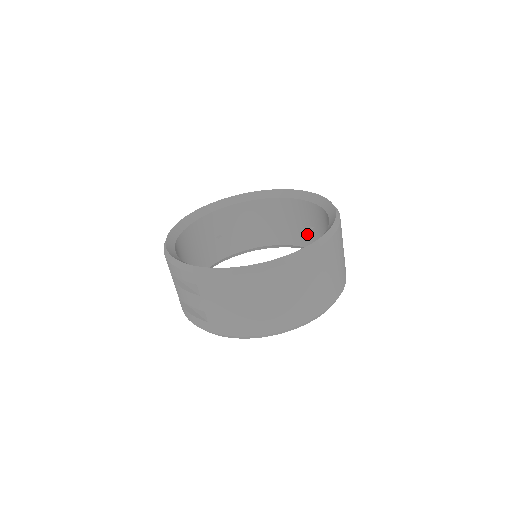
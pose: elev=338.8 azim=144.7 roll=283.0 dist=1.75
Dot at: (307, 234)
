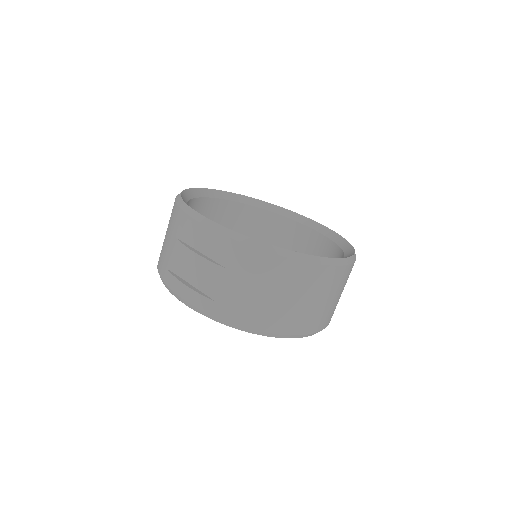
Dot at: occluded
